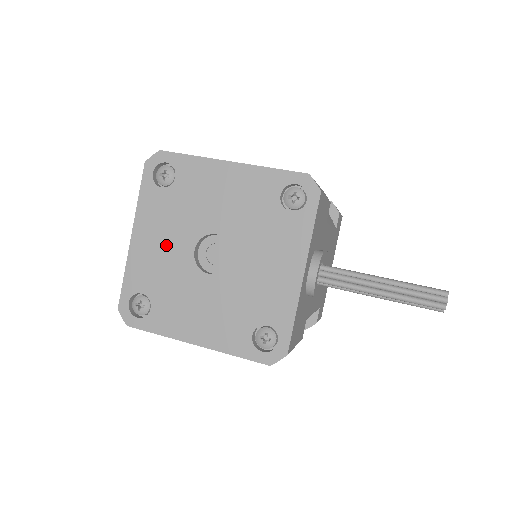
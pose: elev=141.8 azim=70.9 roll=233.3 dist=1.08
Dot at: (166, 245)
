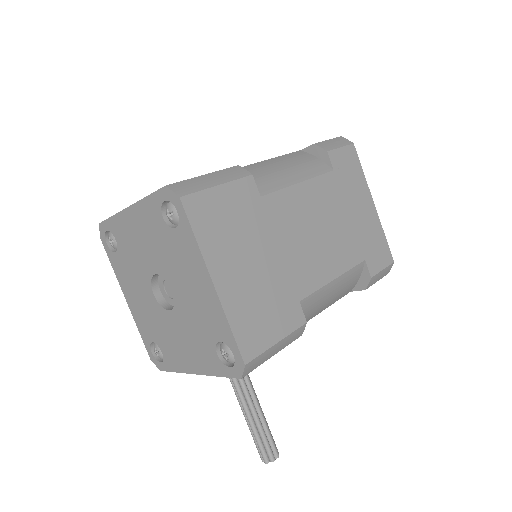
Dot at: (143, 246)
